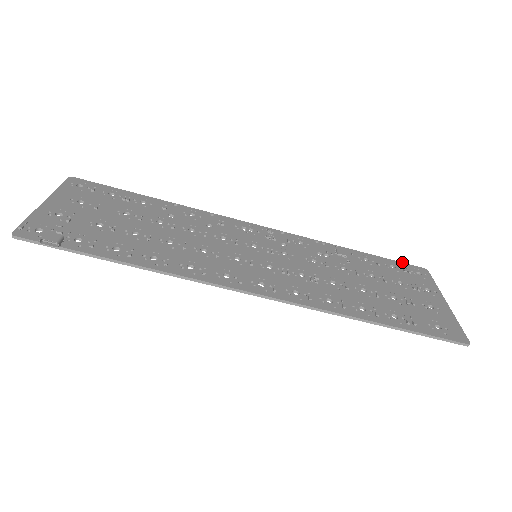
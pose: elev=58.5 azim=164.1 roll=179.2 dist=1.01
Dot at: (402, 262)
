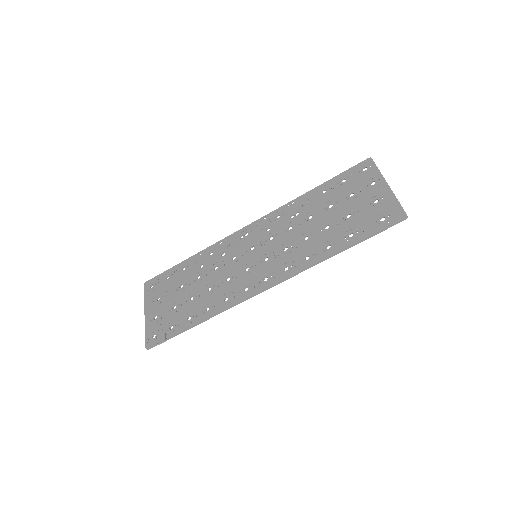
Dot at: (350, 168)
